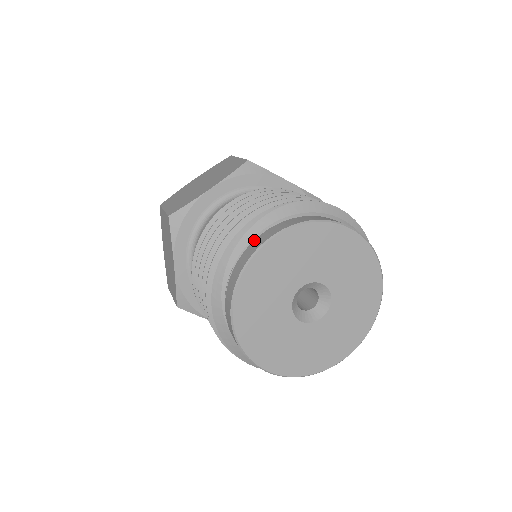
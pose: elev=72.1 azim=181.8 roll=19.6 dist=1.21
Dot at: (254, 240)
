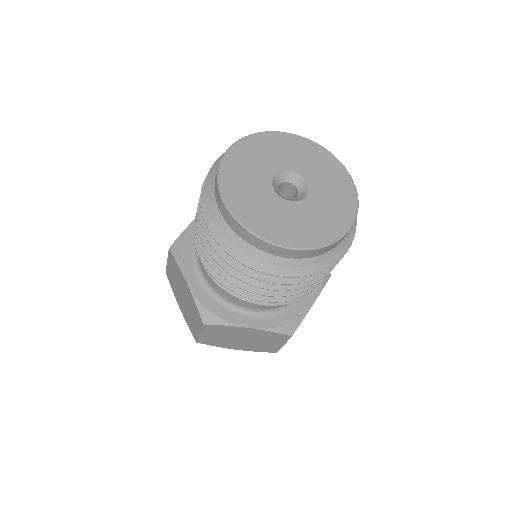
Dot at: occluded
